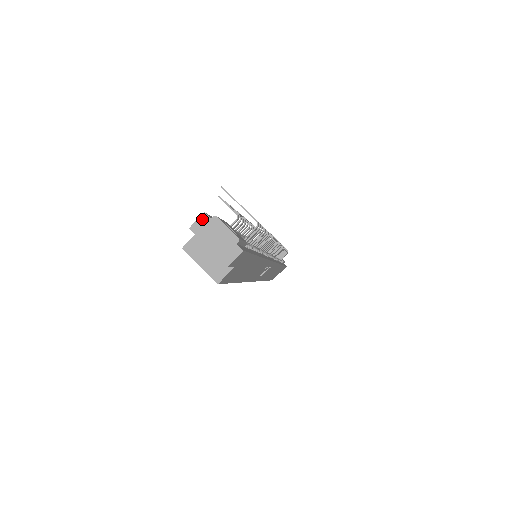
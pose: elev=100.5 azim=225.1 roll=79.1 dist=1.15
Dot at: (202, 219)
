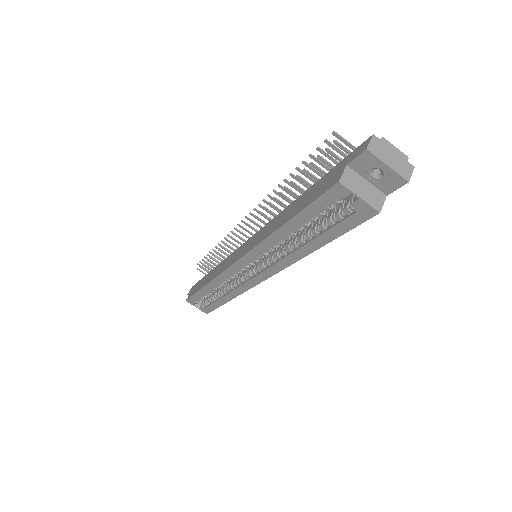
Dot at: (374, 140)
